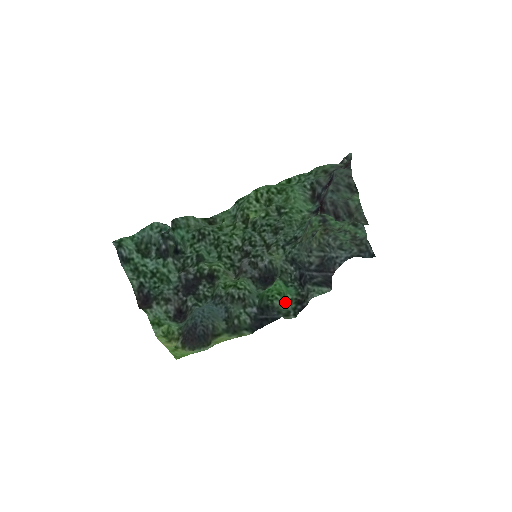
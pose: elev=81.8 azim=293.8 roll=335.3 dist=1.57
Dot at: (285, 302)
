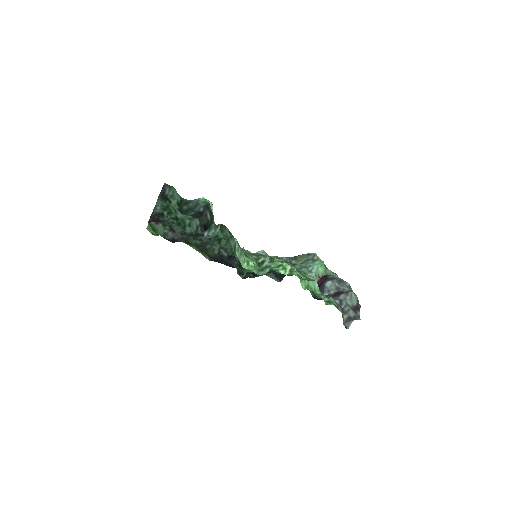
Dot at: occluded
